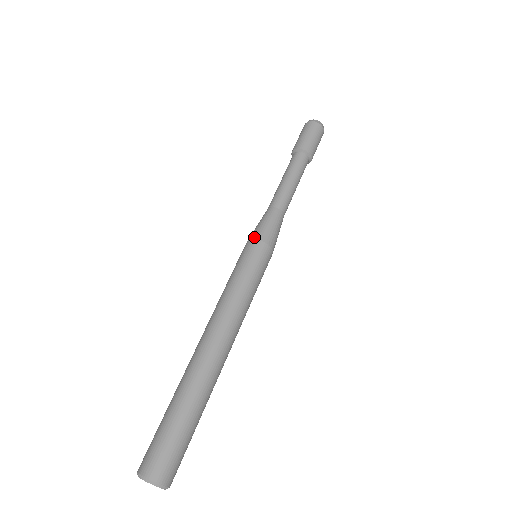
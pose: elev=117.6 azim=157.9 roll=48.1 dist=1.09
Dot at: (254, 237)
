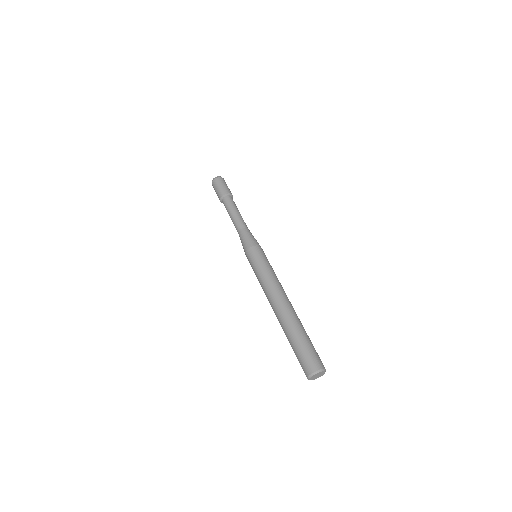
Dot at: (255, 244)
